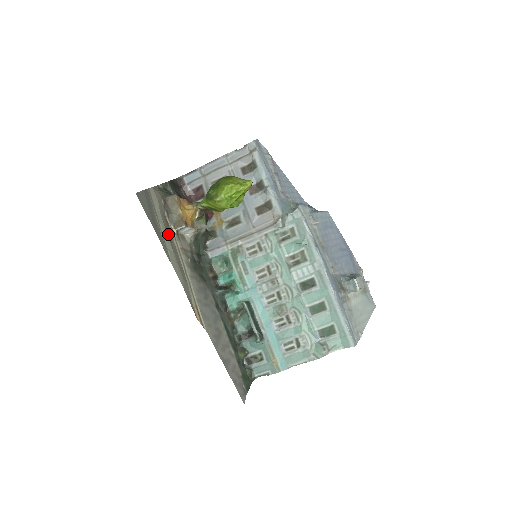
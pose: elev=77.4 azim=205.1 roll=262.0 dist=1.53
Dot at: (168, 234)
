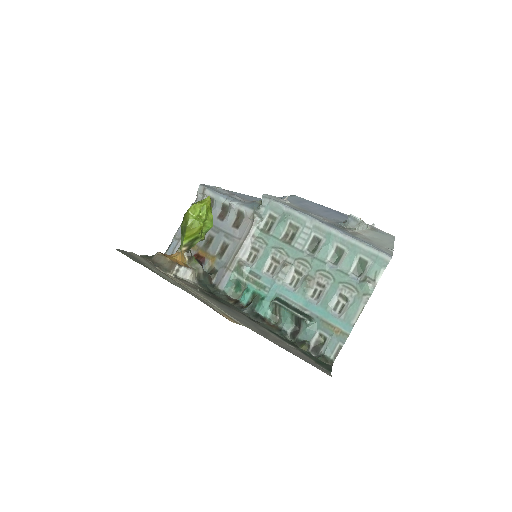
Dot at: occluded
